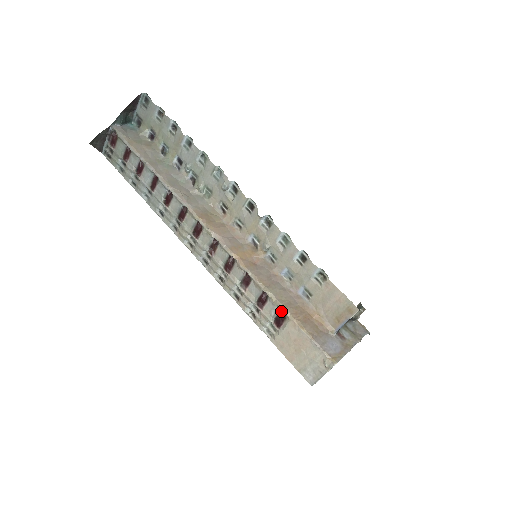
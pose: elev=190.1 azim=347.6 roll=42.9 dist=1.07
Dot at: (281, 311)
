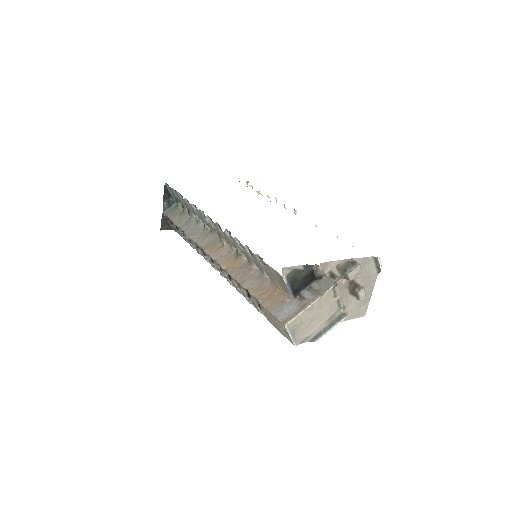
Dot at: occluded
